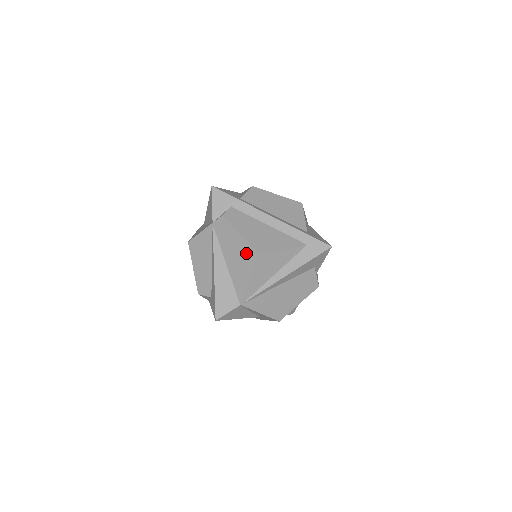
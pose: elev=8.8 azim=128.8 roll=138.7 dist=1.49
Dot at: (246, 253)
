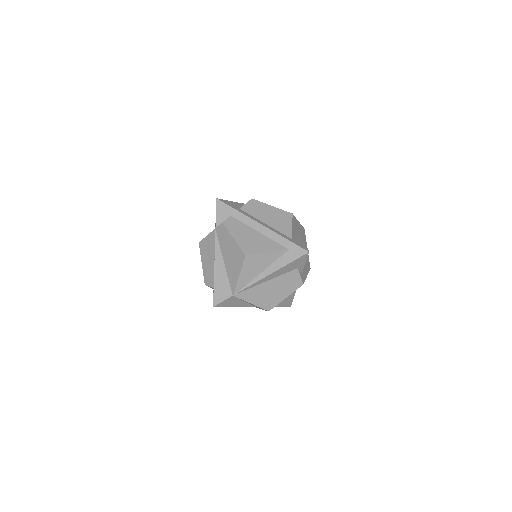
Dot at: (237, 254)
